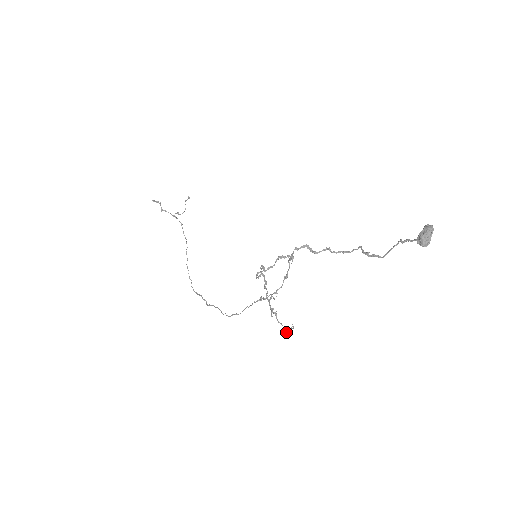
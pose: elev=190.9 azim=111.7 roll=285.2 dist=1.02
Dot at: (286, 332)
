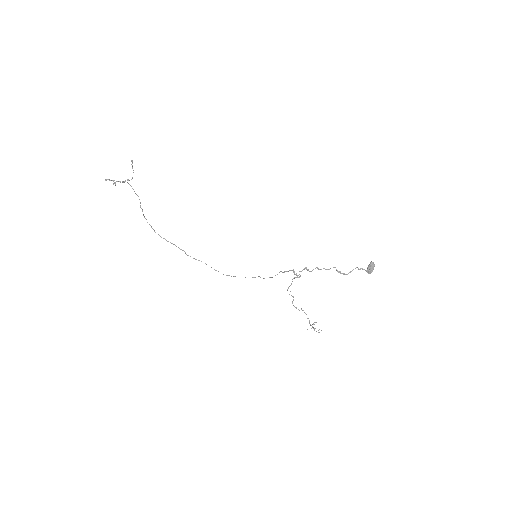
Dot at: (316, 331)
